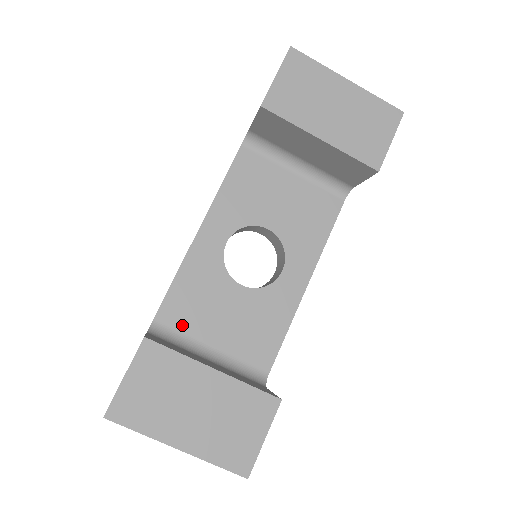
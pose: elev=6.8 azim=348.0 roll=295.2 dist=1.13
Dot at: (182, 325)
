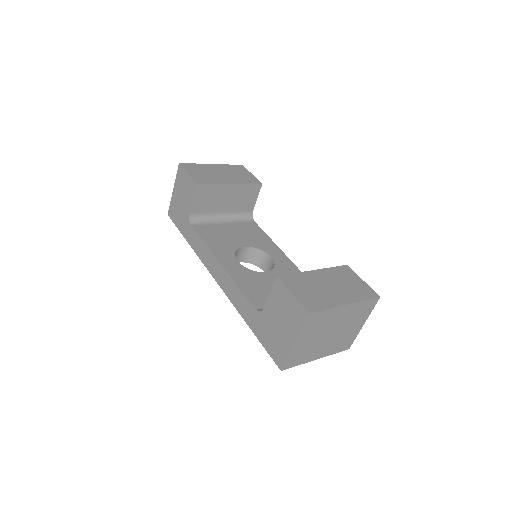
Dot at: occluded
